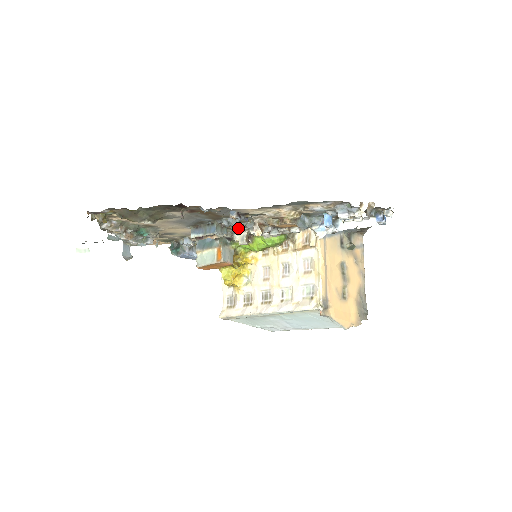
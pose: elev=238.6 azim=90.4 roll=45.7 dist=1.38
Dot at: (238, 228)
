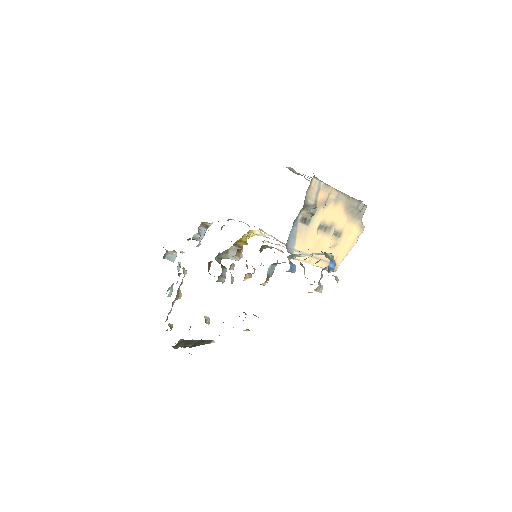
Dot at: (233, 279)
